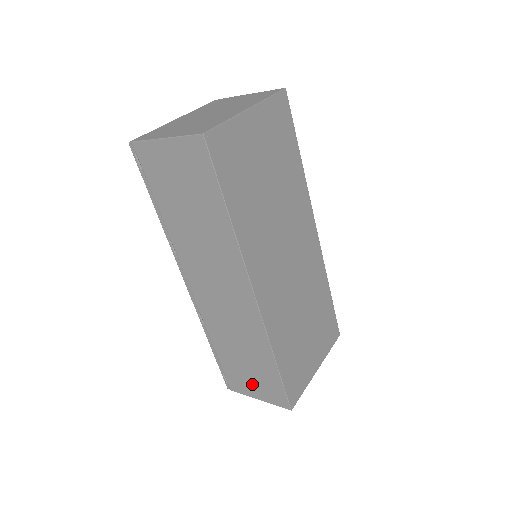
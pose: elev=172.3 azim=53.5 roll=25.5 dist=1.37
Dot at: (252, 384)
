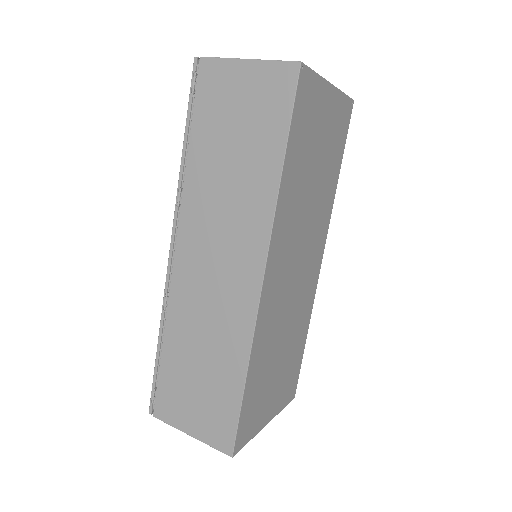
Dot at: (192, 409)
